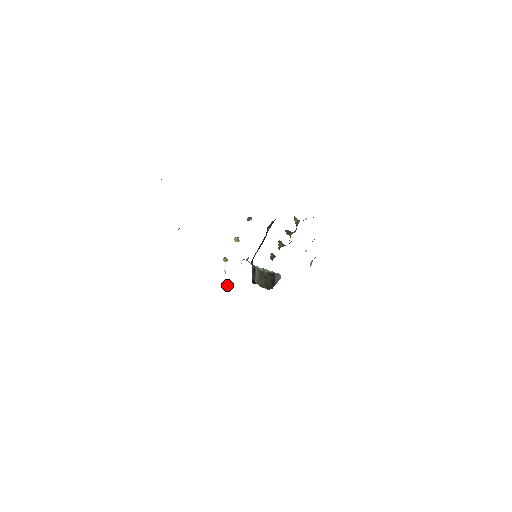
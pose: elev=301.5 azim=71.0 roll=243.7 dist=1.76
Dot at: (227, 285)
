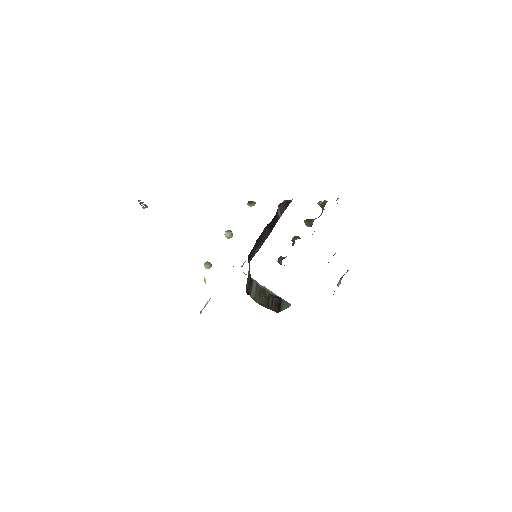
Dot at: (205, 306)
